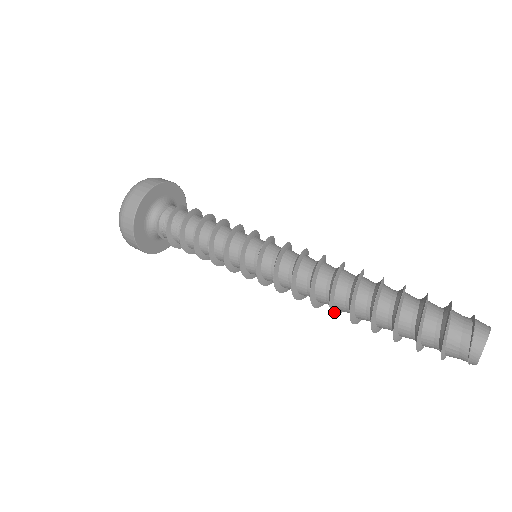
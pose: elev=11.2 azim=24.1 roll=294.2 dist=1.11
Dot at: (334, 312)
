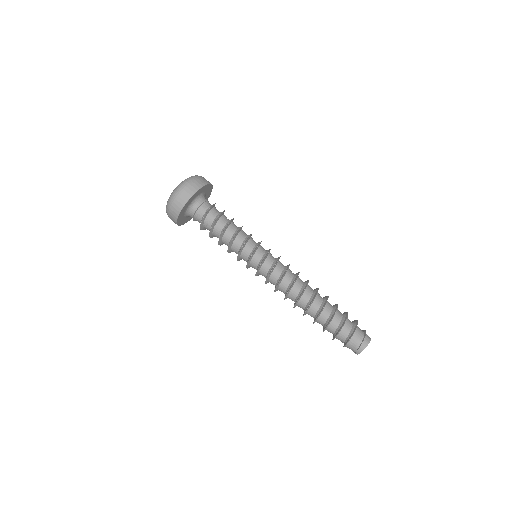
Dot at: (295, 305)
